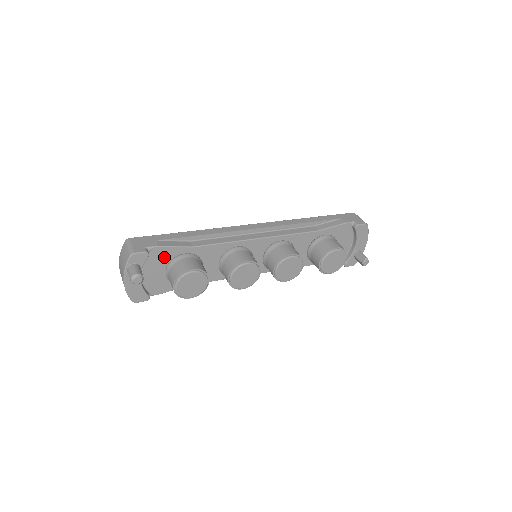
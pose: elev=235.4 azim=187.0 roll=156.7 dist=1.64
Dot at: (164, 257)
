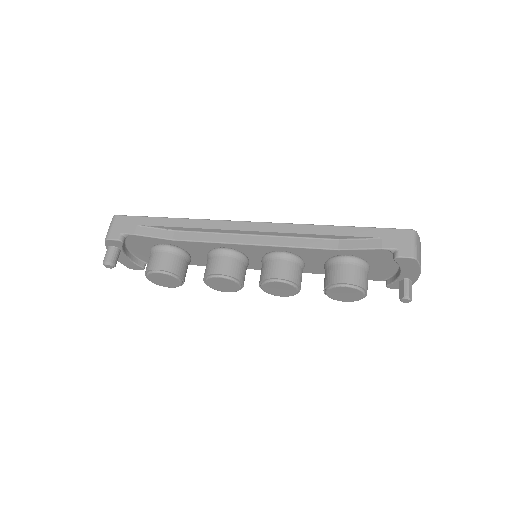
Dot at: (145, 242)
